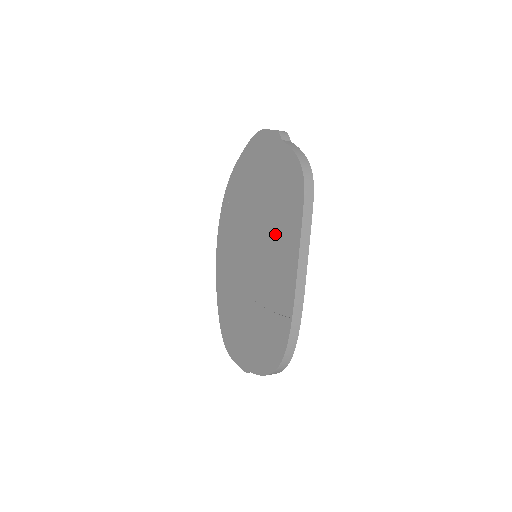
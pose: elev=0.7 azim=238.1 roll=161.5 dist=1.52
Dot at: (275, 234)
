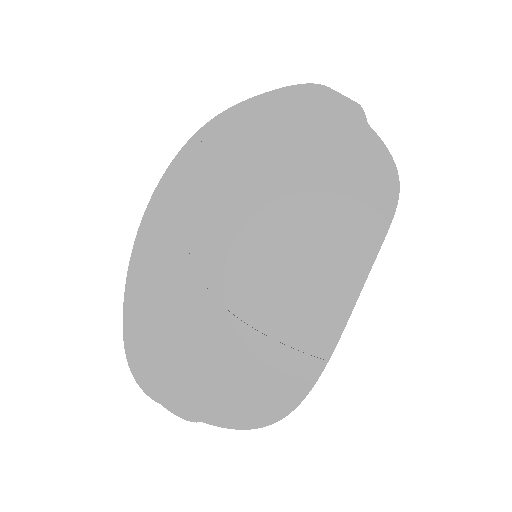
Dot at: (320, 242)
